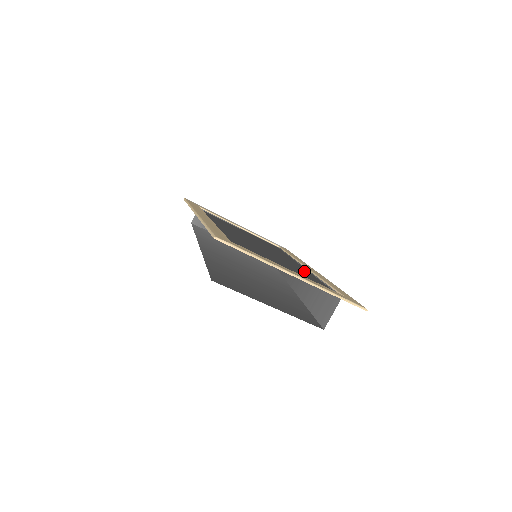
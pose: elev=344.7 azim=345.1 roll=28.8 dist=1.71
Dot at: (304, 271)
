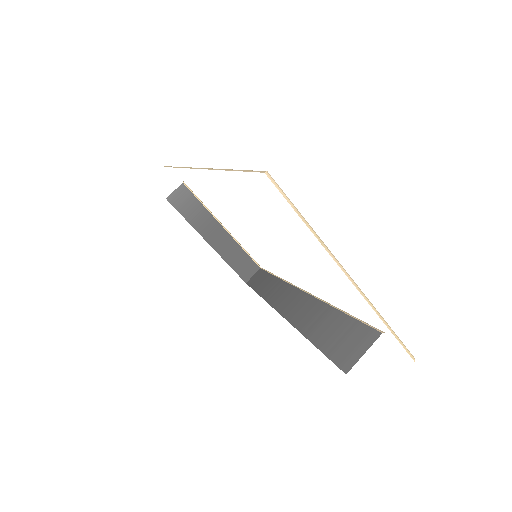
Dot at: occluded
